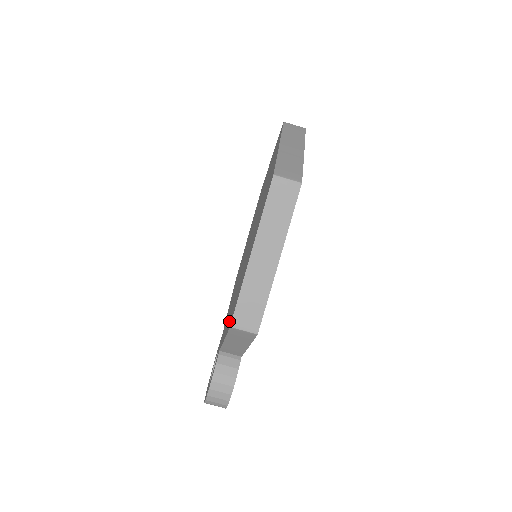
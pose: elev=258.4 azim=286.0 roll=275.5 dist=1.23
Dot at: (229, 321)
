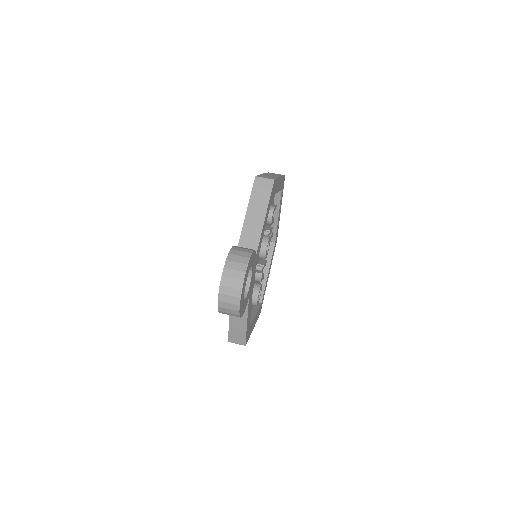
Dot at: occluded
